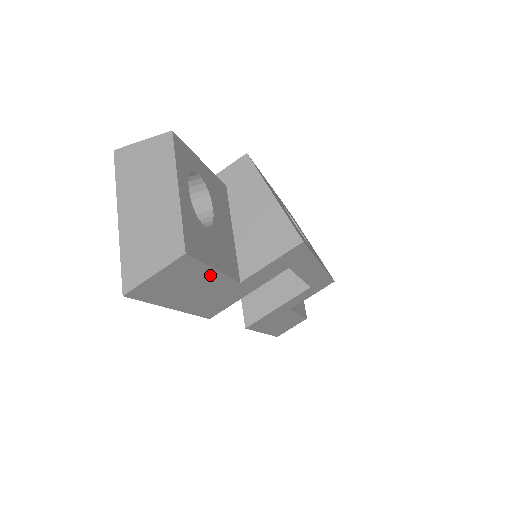
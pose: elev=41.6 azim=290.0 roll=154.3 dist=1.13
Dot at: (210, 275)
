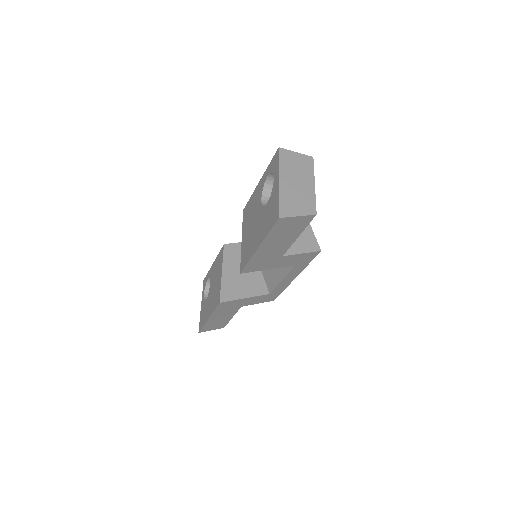
Dot at: (293, 238)
